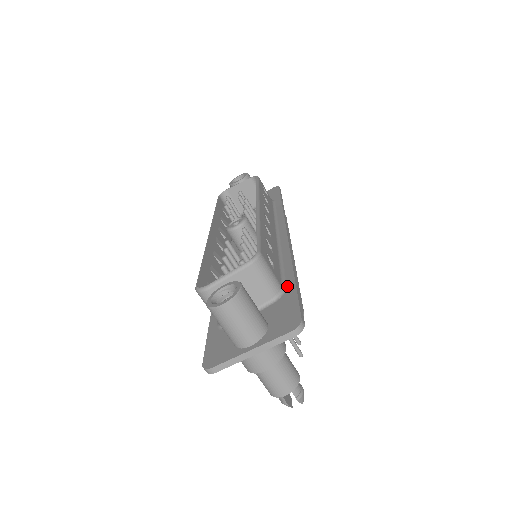
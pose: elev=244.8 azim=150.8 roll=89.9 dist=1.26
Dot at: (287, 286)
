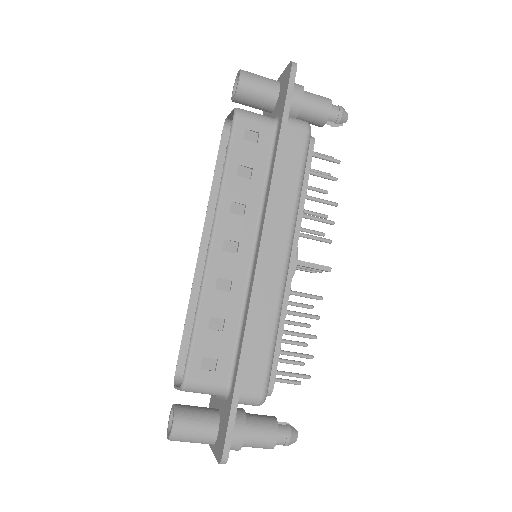
Dot at: (232, 385)
